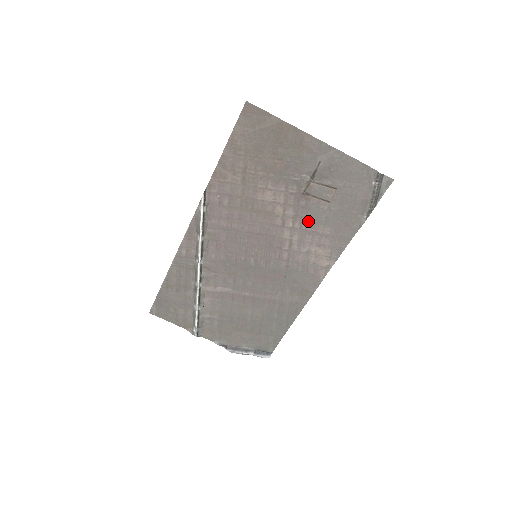
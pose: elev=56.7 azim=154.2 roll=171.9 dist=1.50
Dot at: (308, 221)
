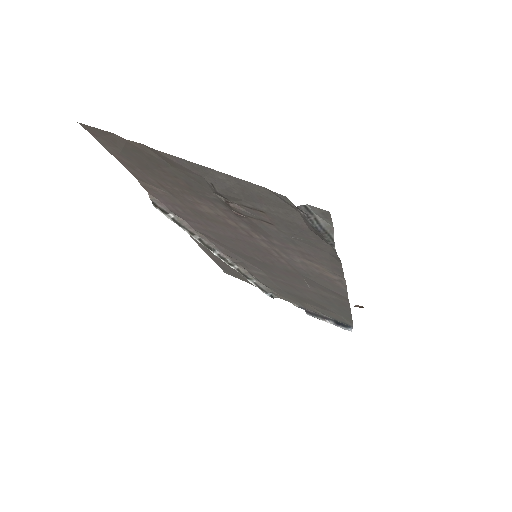
Dot at: (271, 237)
